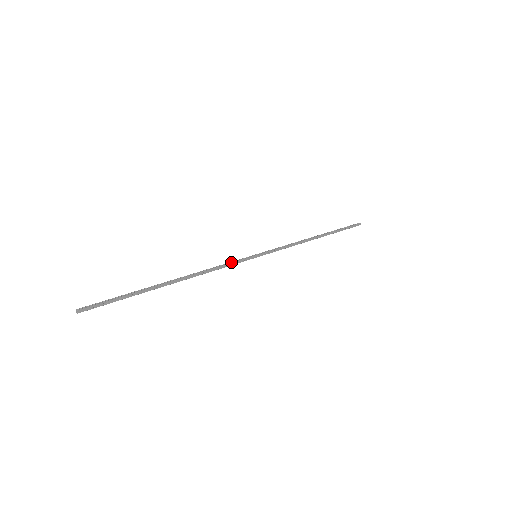
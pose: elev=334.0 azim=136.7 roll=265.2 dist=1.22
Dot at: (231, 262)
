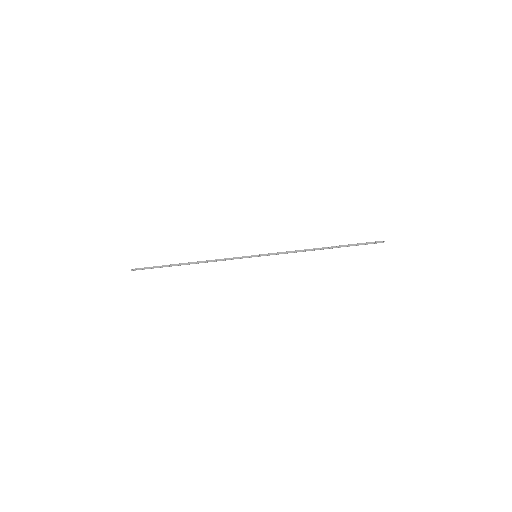
Dot at: (234, 258)
